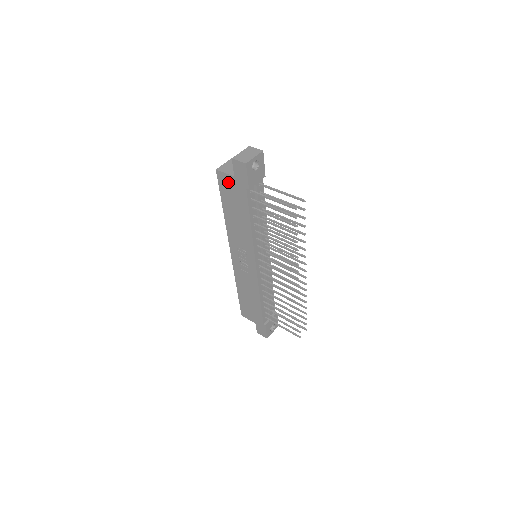
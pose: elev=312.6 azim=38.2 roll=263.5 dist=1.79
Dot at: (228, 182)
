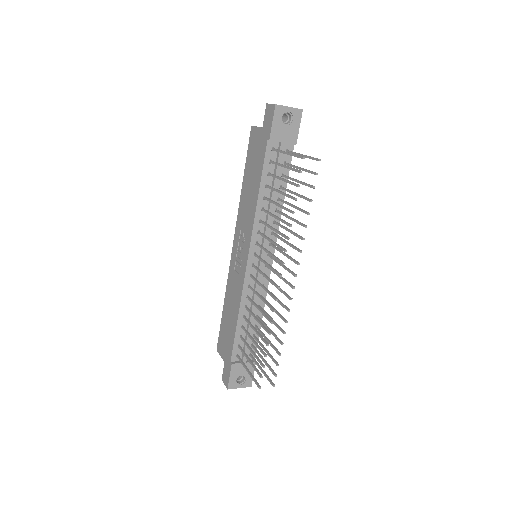
Dot at: (256, 138)
